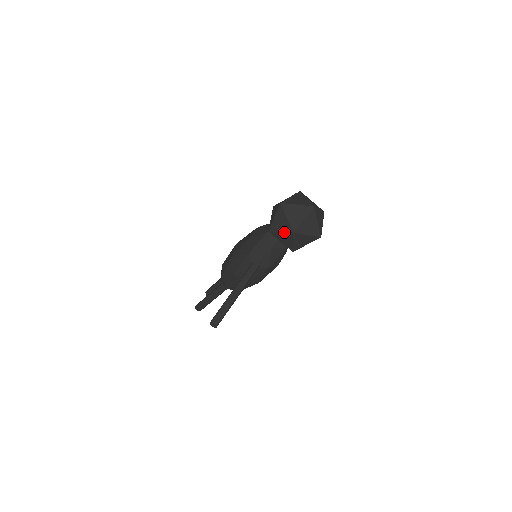
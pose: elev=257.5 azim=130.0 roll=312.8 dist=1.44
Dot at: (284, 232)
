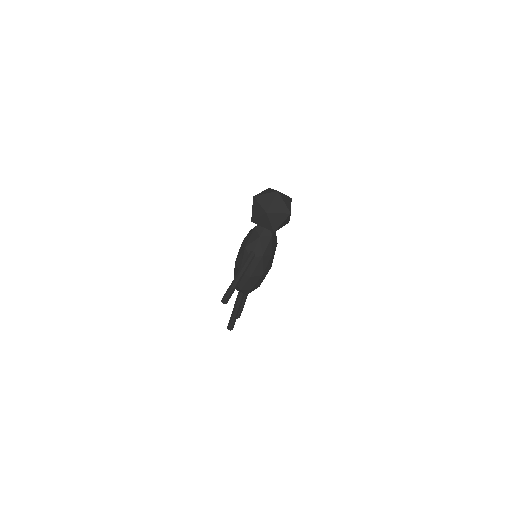
Dot at: (261, 216)
